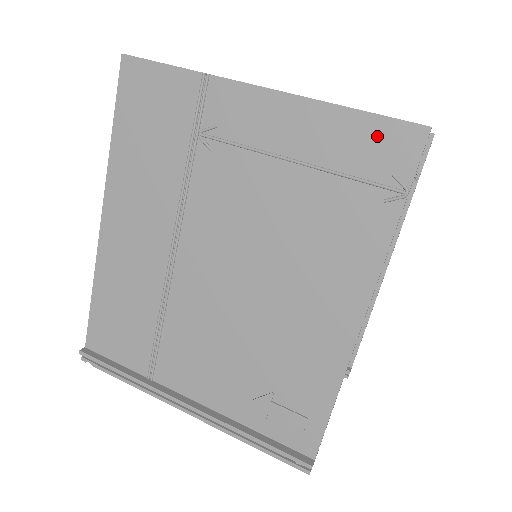
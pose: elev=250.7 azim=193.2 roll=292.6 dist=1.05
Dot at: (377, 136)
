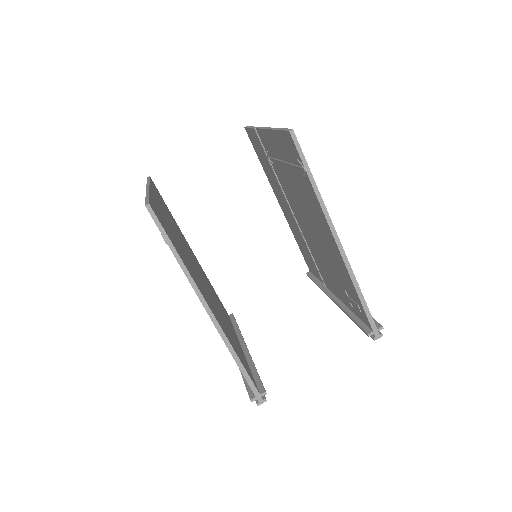
Dot at: occluded
